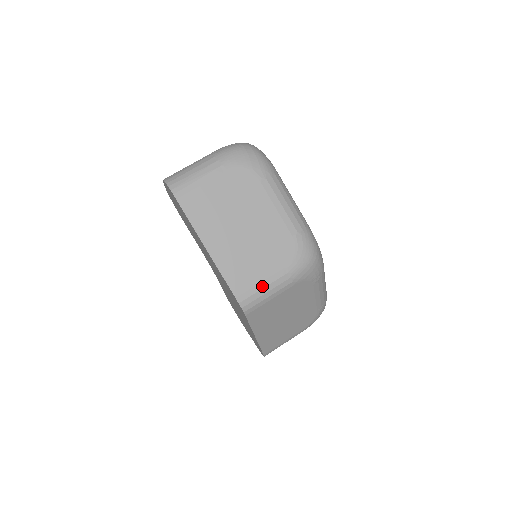
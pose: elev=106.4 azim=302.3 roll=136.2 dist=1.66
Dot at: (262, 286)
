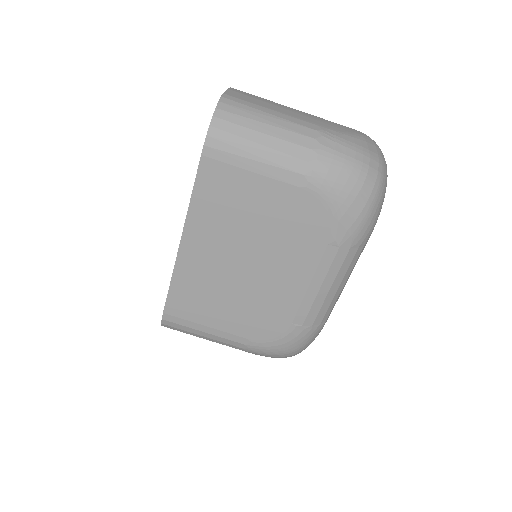
Dot at: (204, 329)
